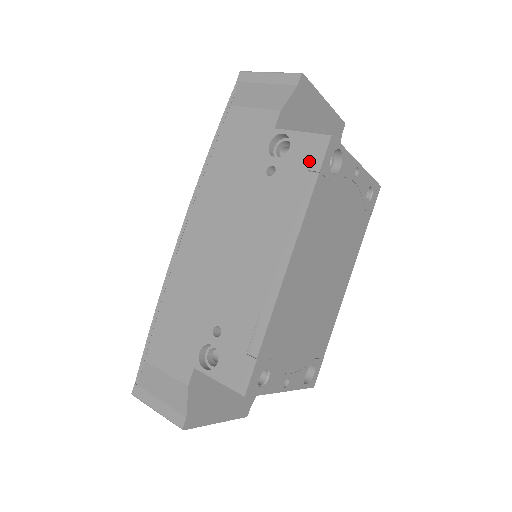
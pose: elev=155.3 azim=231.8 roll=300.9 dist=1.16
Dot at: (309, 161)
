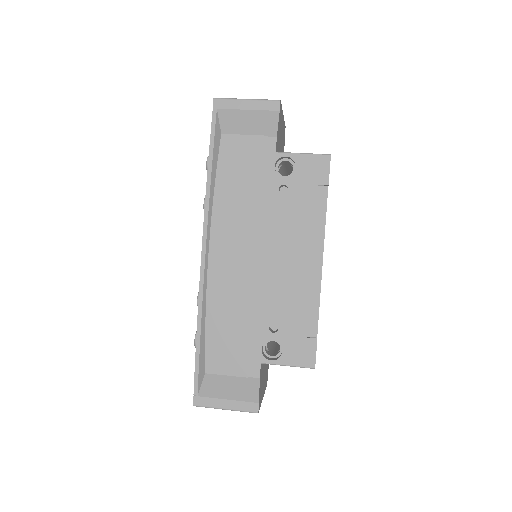
Dot at: (317, 177)
